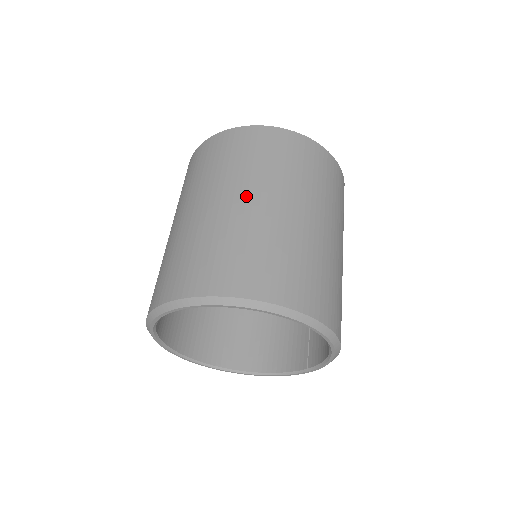
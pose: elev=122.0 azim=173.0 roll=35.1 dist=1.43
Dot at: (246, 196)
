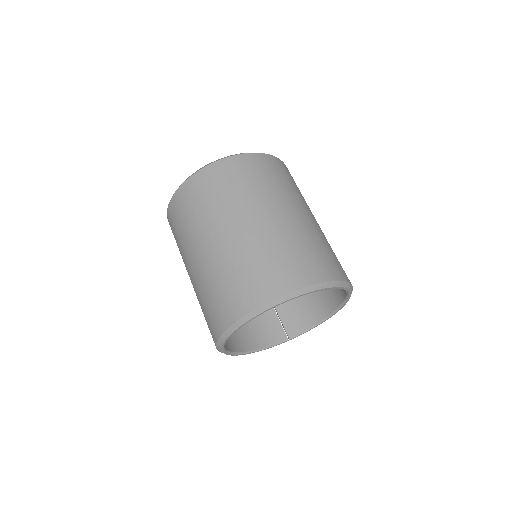
Dot at: (302, 210)
